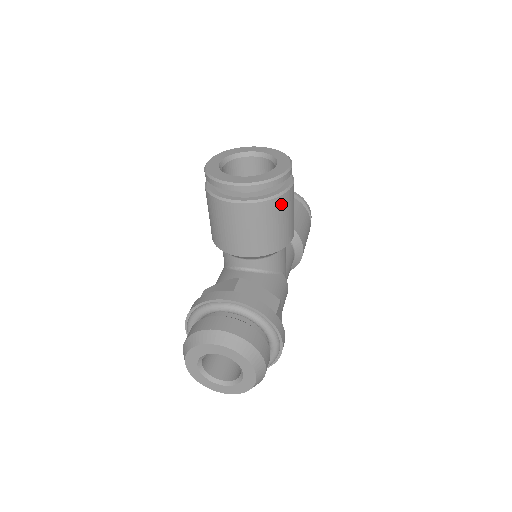
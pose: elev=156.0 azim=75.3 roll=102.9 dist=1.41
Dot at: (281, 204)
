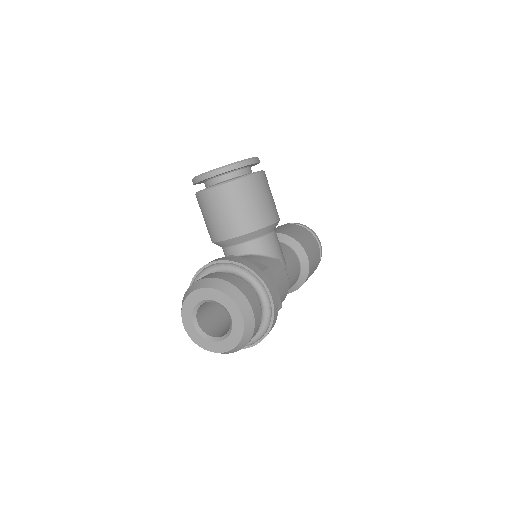
Dot at: (251, 184)
